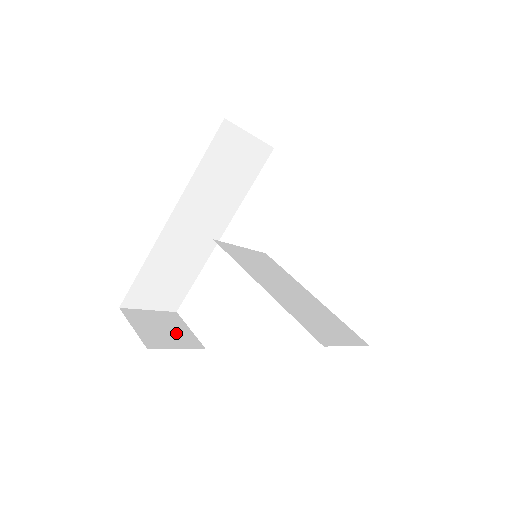
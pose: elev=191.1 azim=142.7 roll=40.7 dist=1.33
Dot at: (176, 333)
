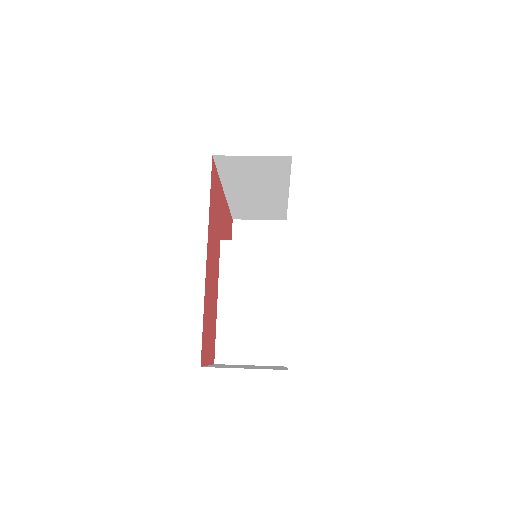
Dot at: occluded
